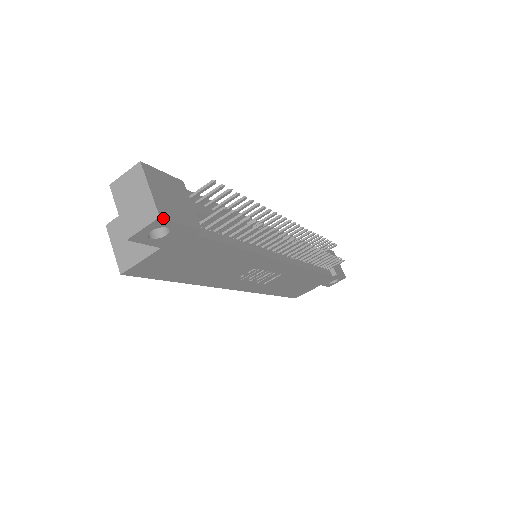
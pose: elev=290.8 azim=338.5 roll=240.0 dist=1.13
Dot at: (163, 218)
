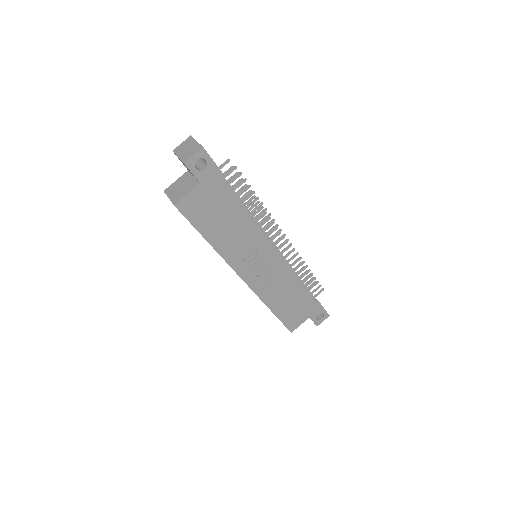
Dot at: (204, 149)
